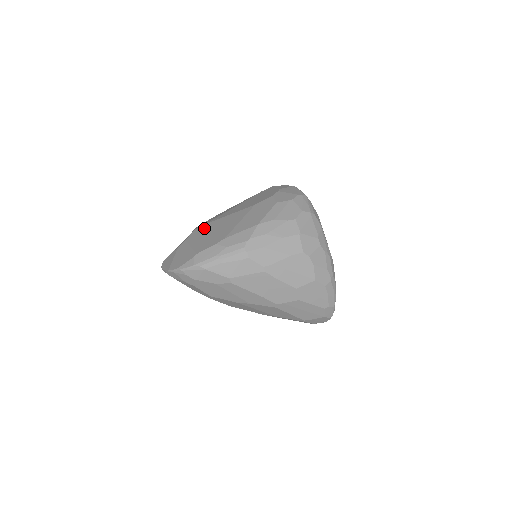
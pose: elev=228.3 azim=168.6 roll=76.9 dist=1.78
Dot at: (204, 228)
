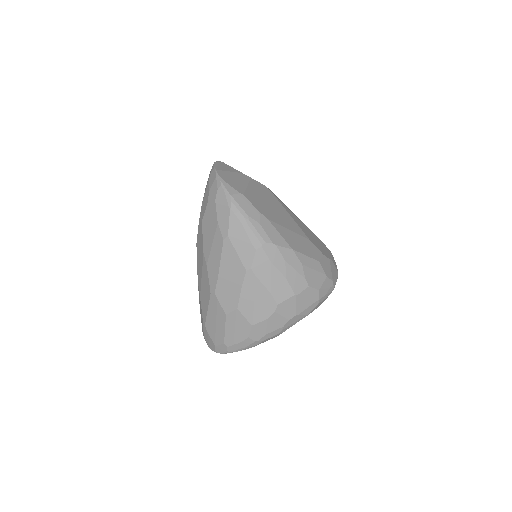
Dot at: (270, 194)
